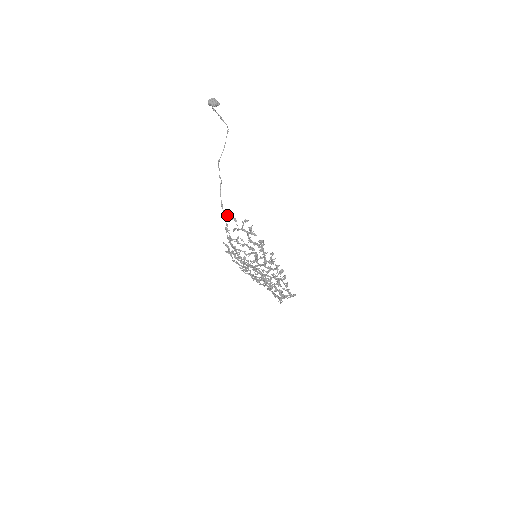
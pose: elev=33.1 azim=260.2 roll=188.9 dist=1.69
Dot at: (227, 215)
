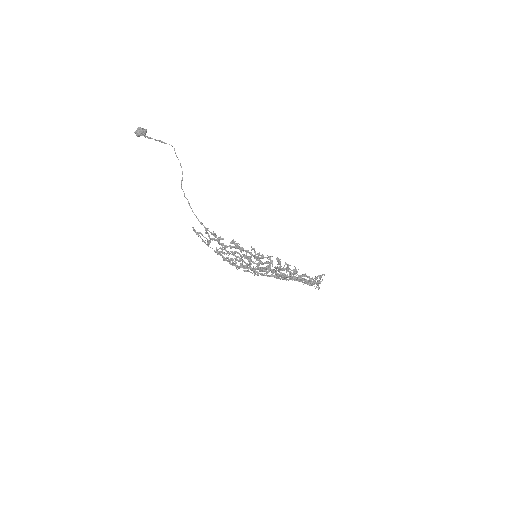
Dot at: (195, 232)
